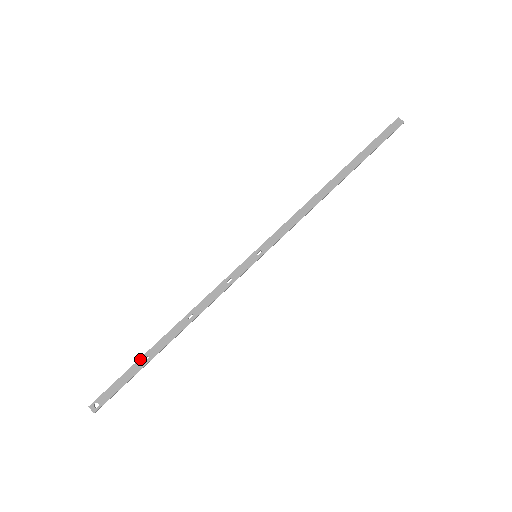
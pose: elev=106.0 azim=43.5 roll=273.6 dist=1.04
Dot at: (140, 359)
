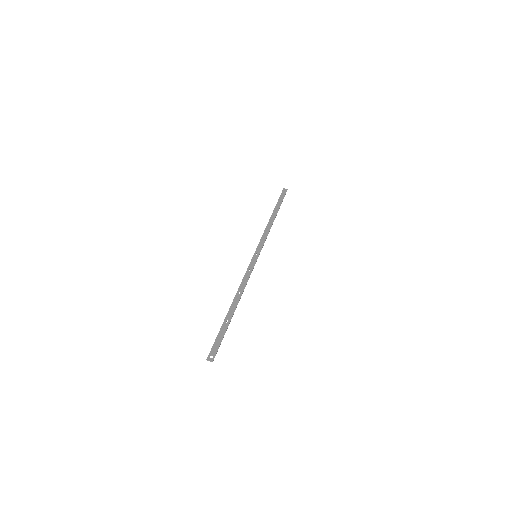
Dot at: (223, 323)
